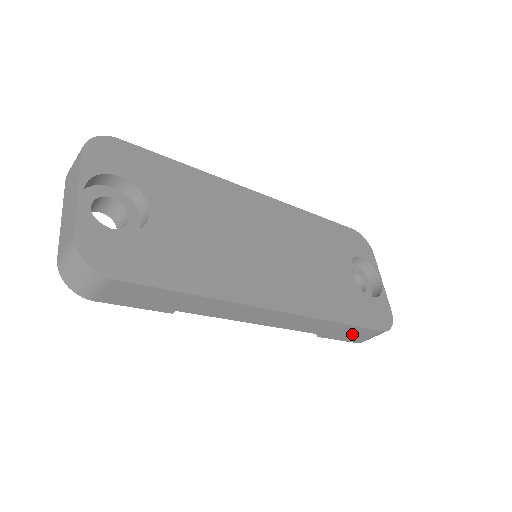
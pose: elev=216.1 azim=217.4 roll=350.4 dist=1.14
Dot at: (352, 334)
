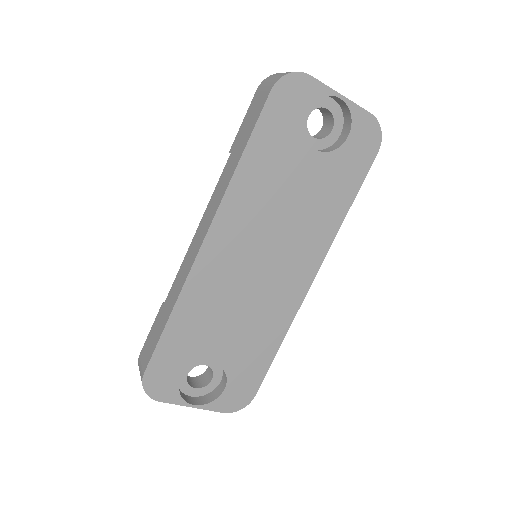
Dot at: occluded
